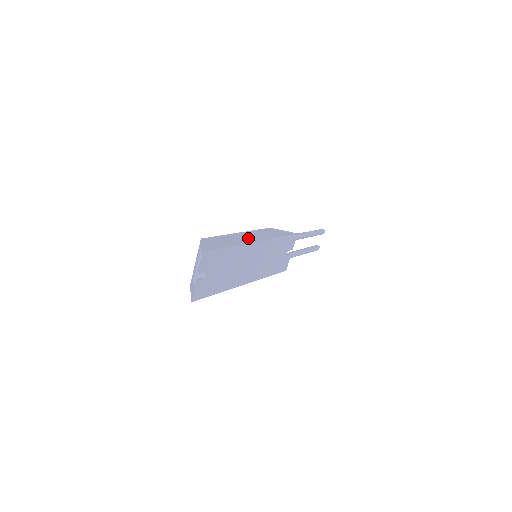
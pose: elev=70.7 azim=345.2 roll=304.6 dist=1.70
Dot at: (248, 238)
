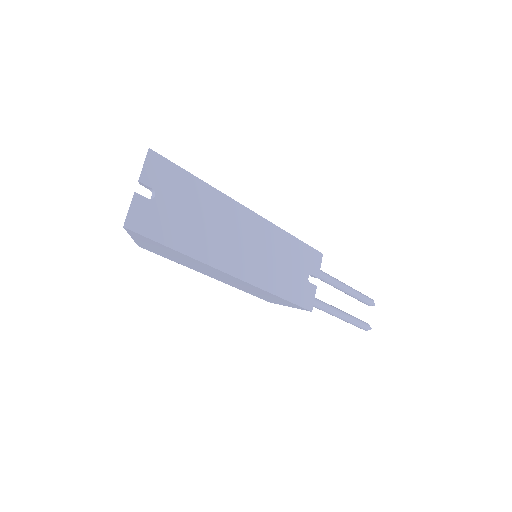
Dot at: occluded
